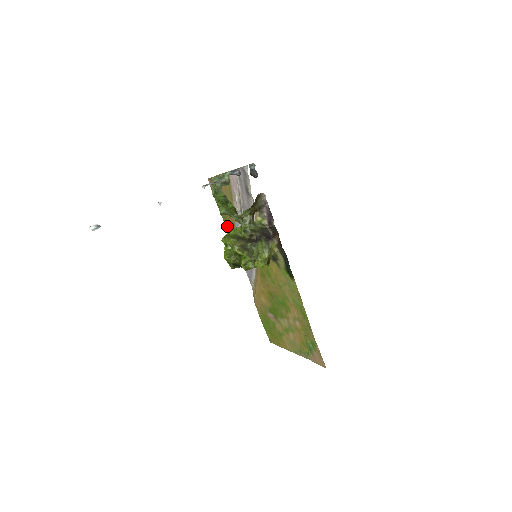
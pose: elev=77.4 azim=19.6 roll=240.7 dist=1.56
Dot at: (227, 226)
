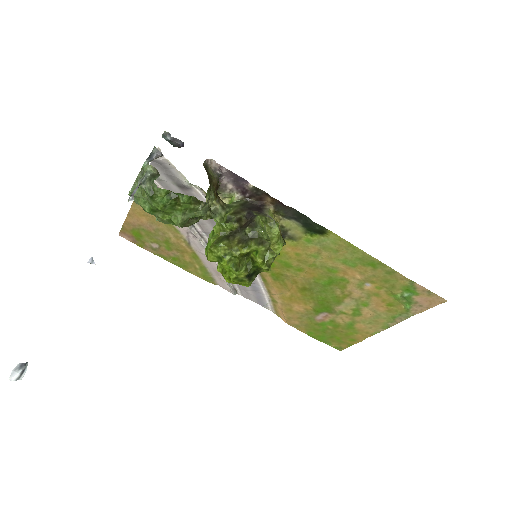
Dot at: (187, 267)
